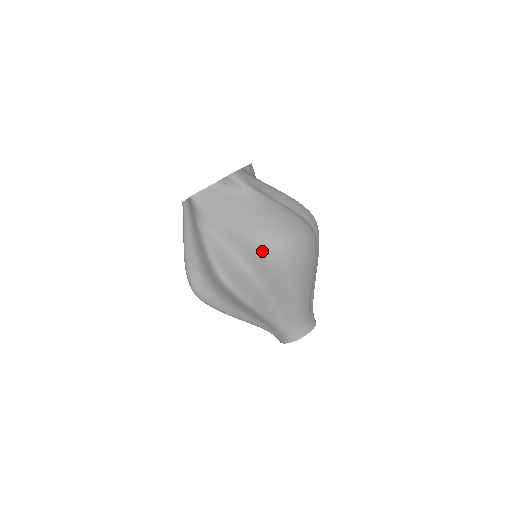
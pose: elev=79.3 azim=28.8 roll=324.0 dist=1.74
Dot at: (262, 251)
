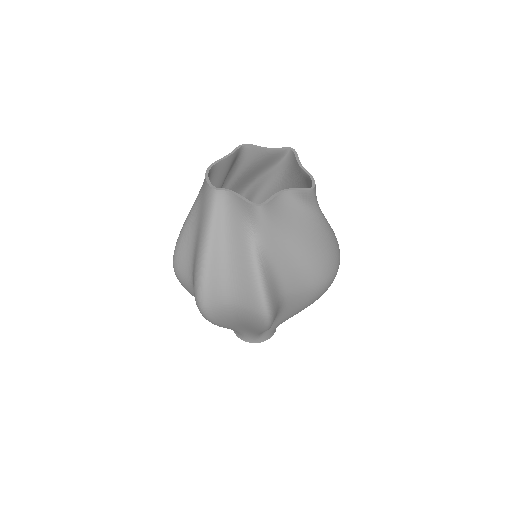
Dot at: (311, 284)
